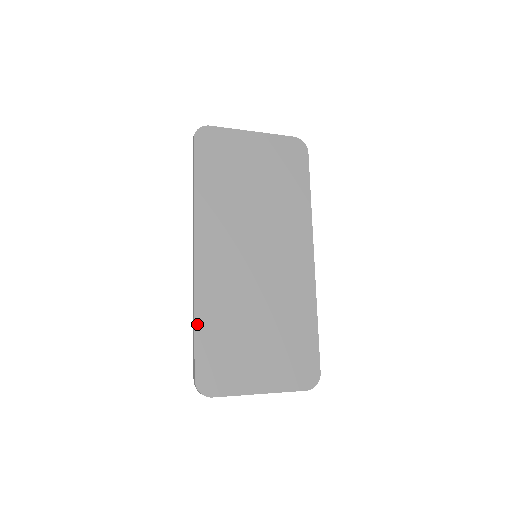
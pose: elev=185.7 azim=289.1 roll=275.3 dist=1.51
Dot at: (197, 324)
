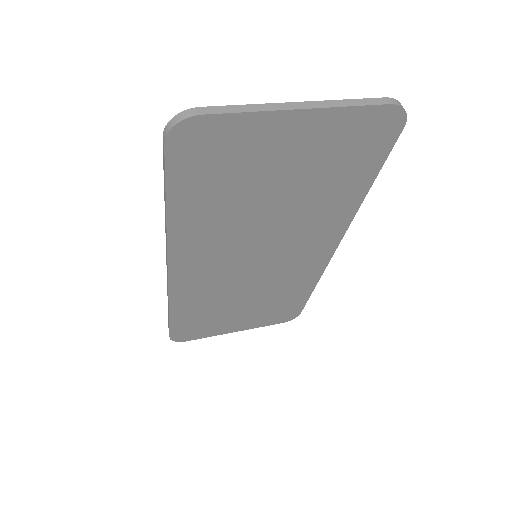
Dot at: (172, 314)
